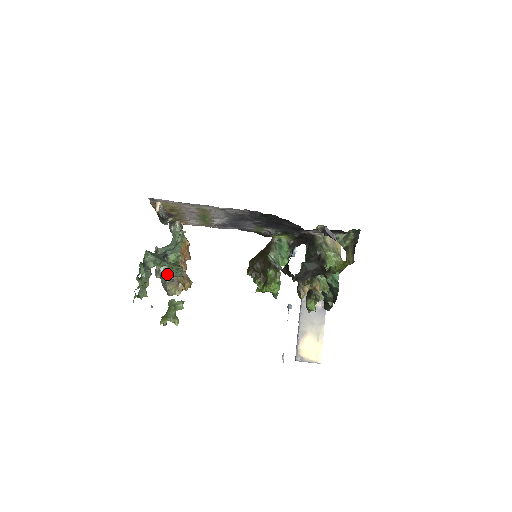
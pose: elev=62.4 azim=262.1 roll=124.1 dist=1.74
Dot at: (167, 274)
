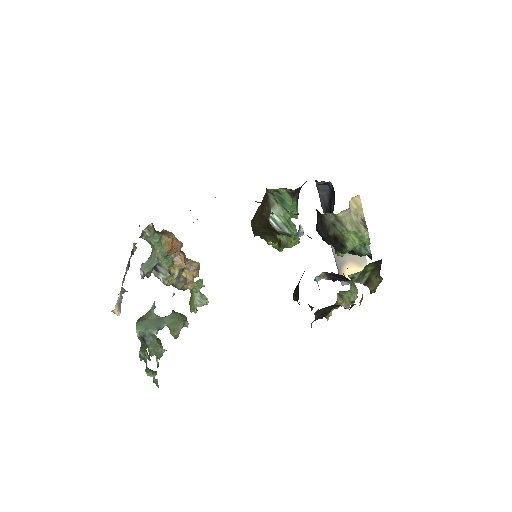
Dot at: (169, 282)
